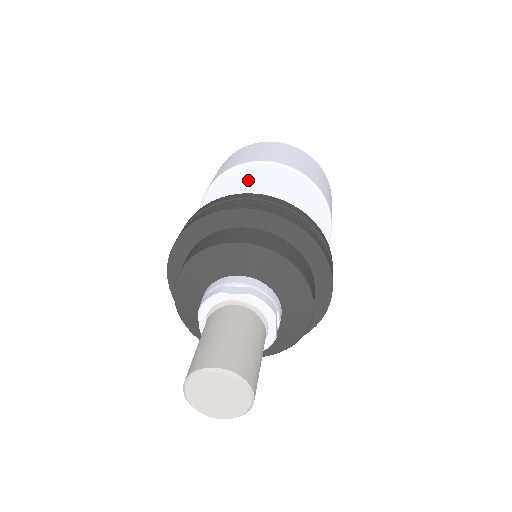
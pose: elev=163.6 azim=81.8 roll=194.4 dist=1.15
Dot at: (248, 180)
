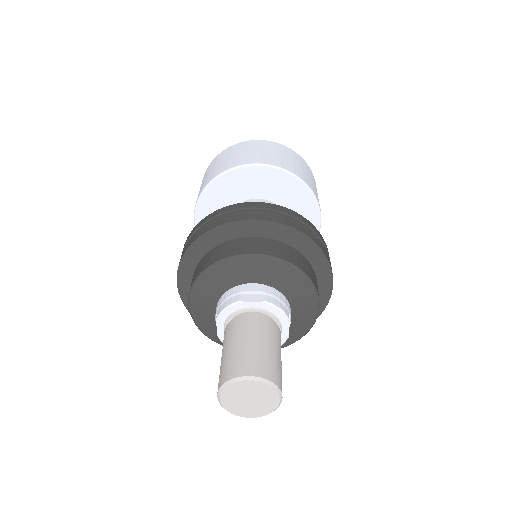
Dot at: (243, 181)
